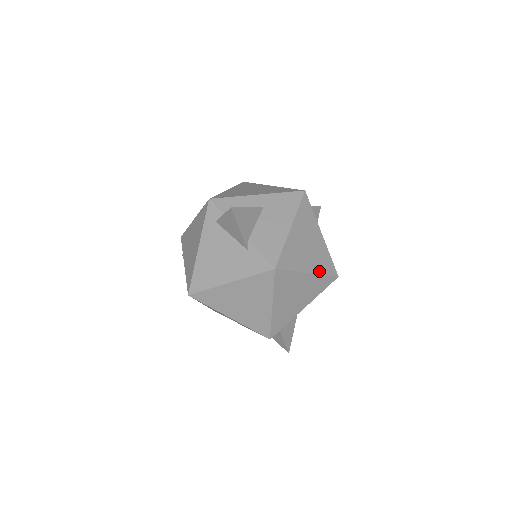
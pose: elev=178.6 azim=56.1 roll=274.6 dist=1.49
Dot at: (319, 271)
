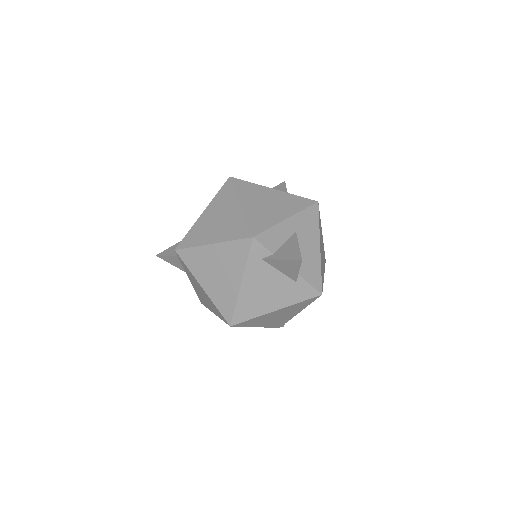
Dot at: (324, 268)
